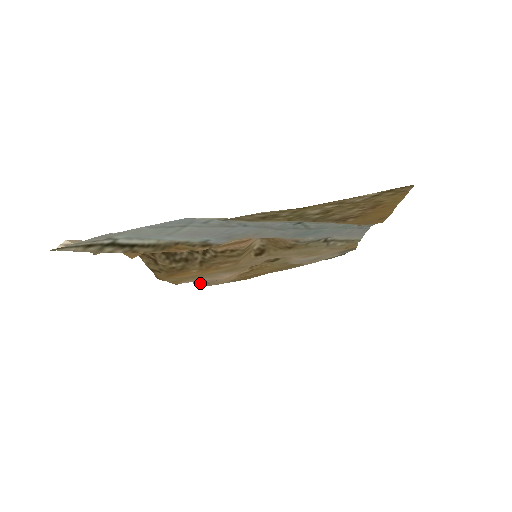
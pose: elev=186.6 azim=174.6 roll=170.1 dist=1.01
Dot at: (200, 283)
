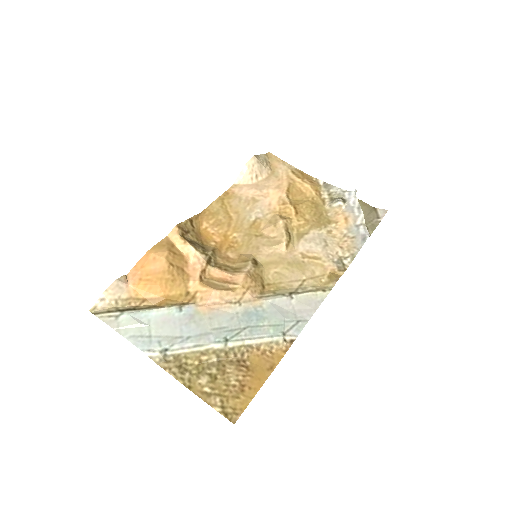
Dot at: (268, 160)
